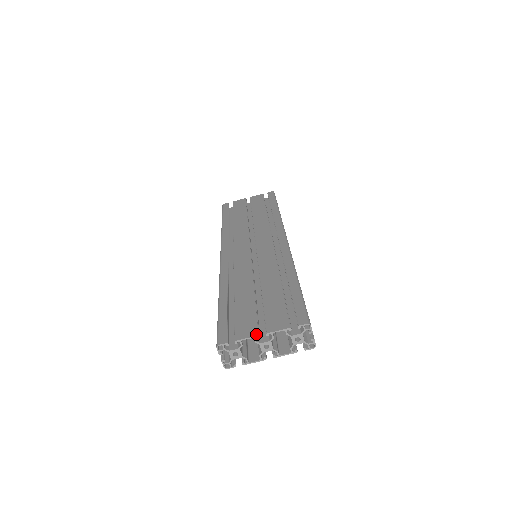
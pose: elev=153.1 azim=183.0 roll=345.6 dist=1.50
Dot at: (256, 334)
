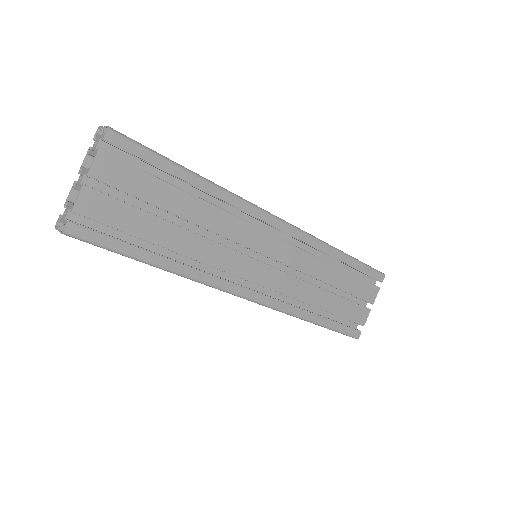
Dot at: occluded
